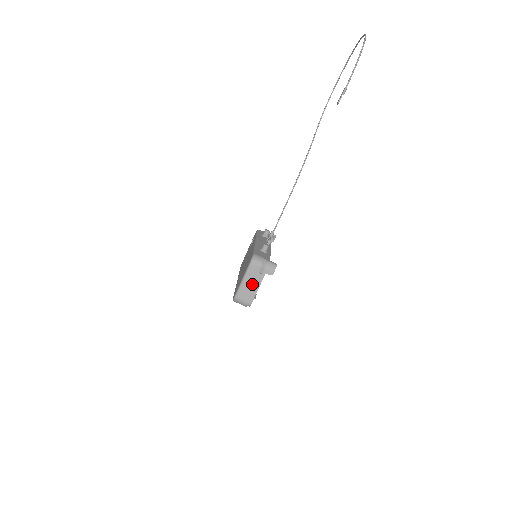
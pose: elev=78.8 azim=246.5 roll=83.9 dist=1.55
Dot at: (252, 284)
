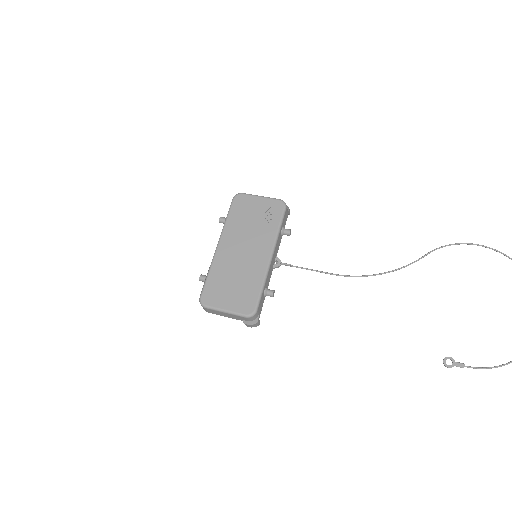
Dot at: (227, 316)
